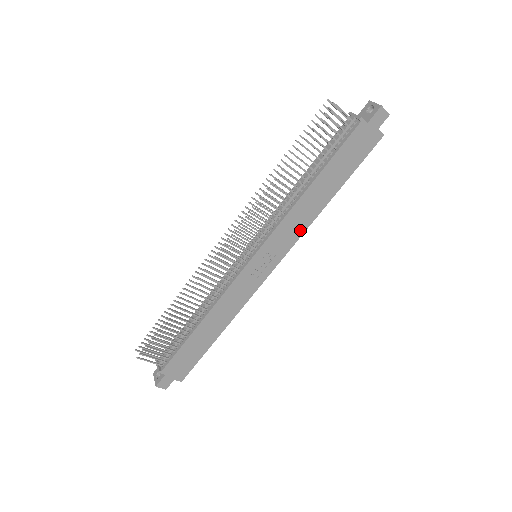
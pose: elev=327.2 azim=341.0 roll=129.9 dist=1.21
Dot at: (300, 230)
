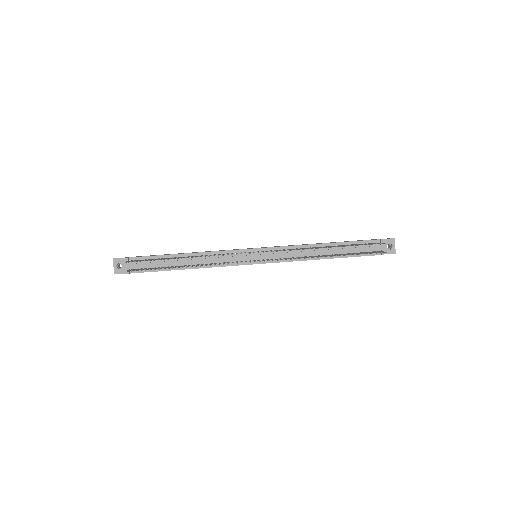
Dot at: occluded
